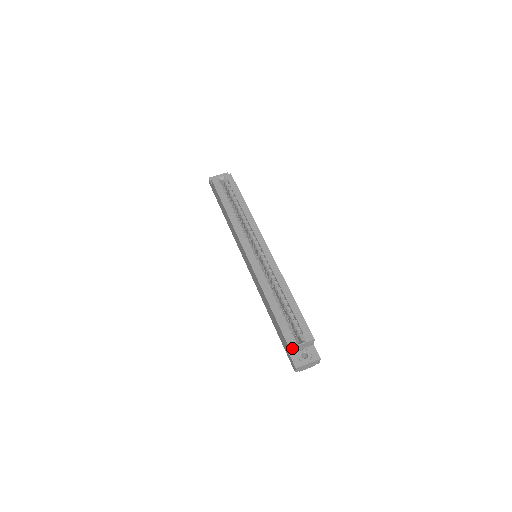
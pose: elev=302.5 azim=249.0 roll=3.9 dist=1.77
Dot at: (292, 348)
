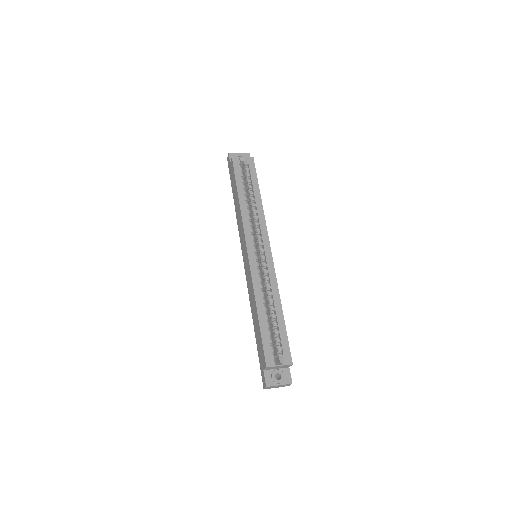
Dot at: (269, 367)
